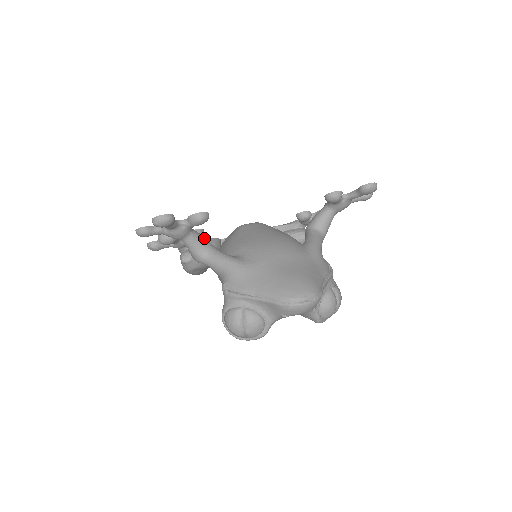
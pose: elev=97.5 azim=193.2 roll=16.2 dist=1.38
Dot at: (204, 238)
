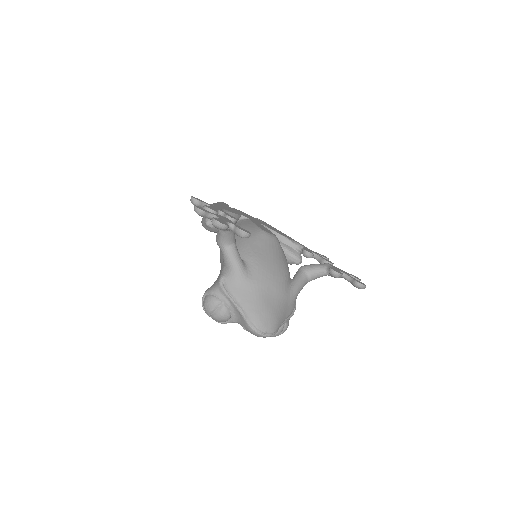
Dot at: (234, 235)
